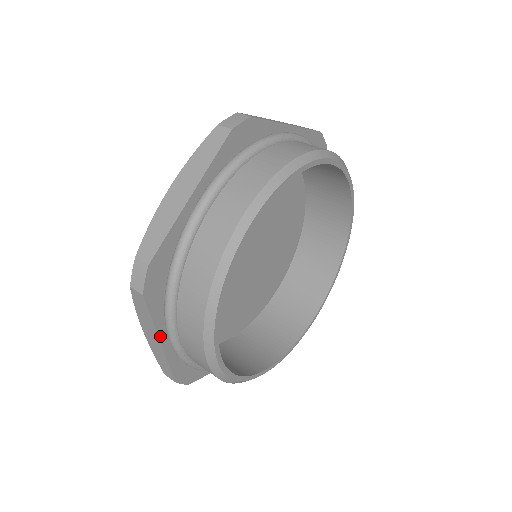
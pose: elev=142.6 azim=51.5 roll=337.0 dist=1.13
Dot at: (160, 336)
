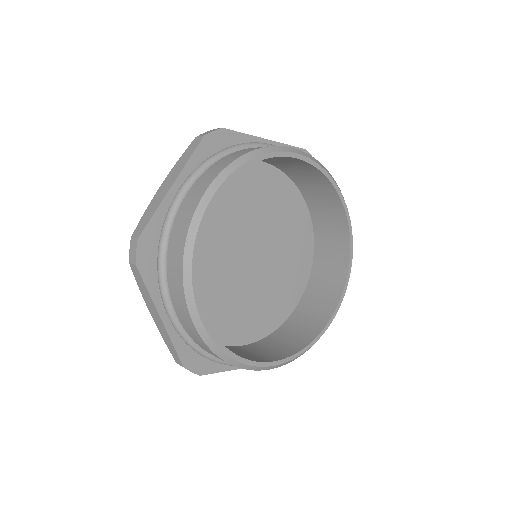
Dot at: (178, 180)
